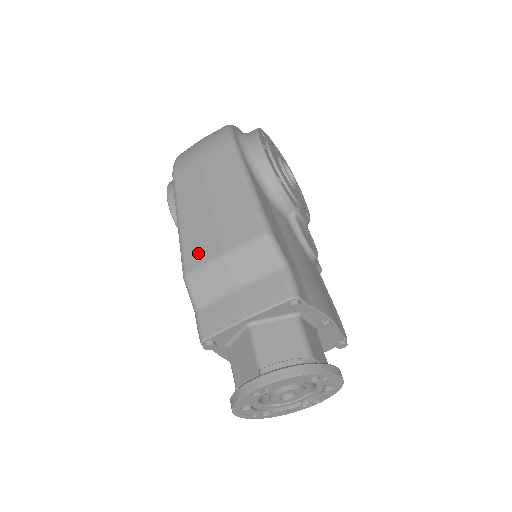
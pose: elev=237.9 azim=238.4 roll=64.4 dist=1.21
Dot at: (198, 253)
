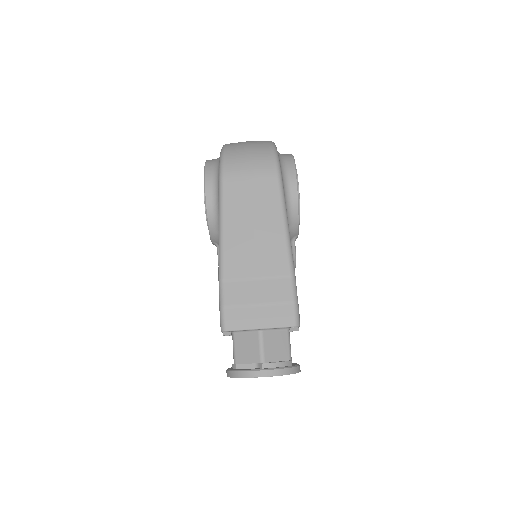
Dot at: (237, 267)
